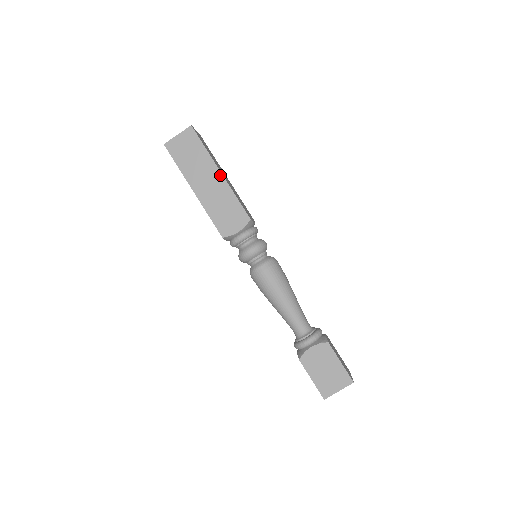
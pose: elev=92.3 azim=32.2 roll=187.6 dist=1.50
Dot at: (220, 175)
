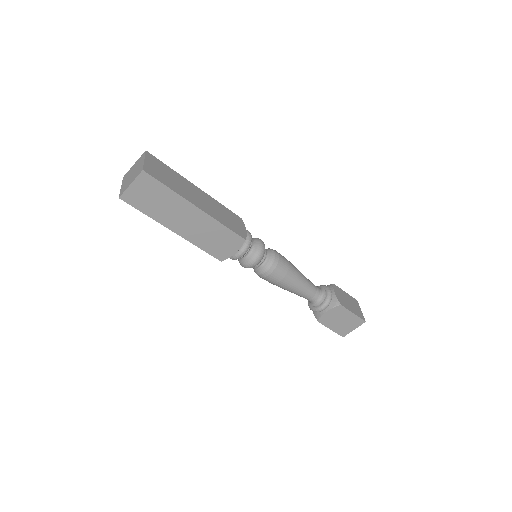
Dot at: (198, 210)
